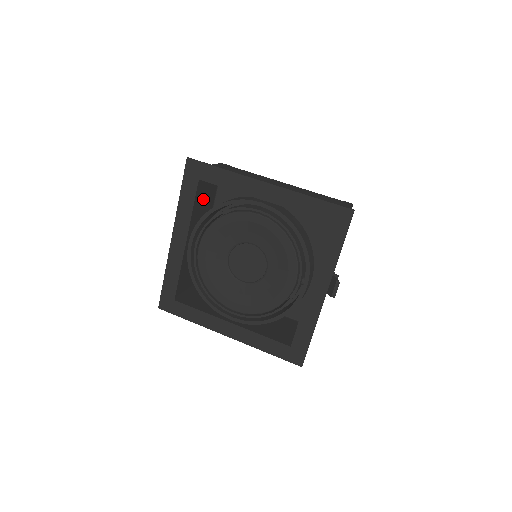
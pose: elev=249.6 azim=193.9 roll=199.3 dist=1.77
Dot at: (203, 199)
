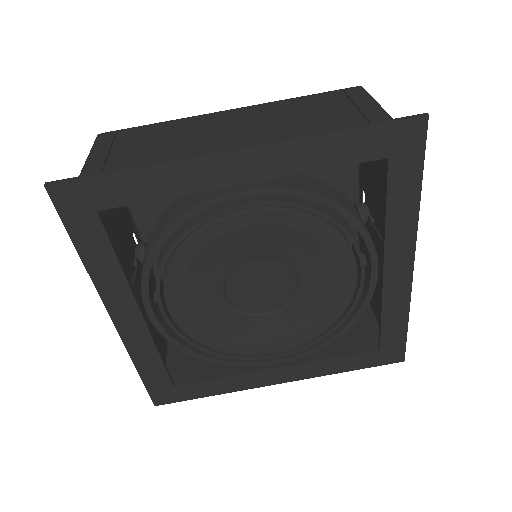
Dot at: (113, 218)
